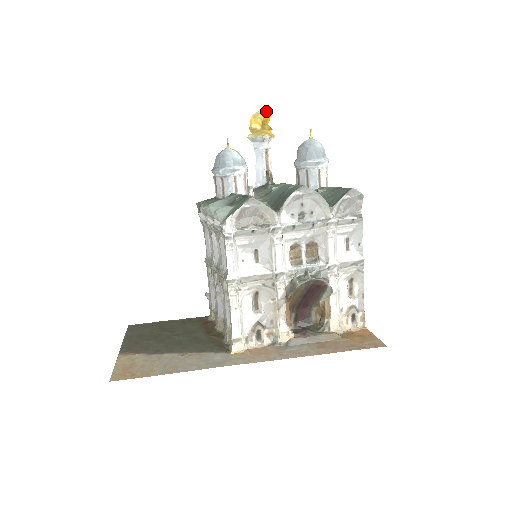
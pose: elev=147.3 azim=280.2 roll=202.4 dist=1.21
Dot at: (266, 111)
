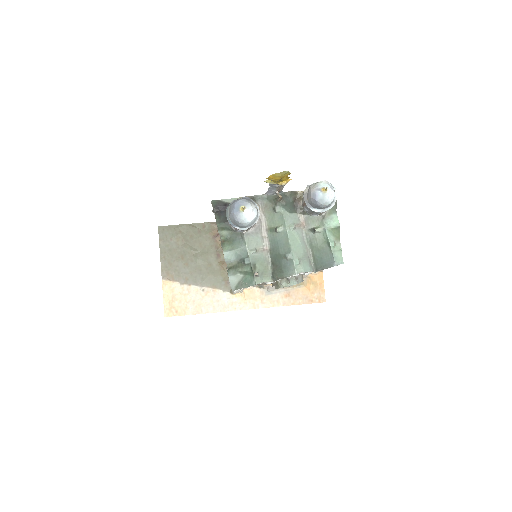
Dot at: (287, 173)
